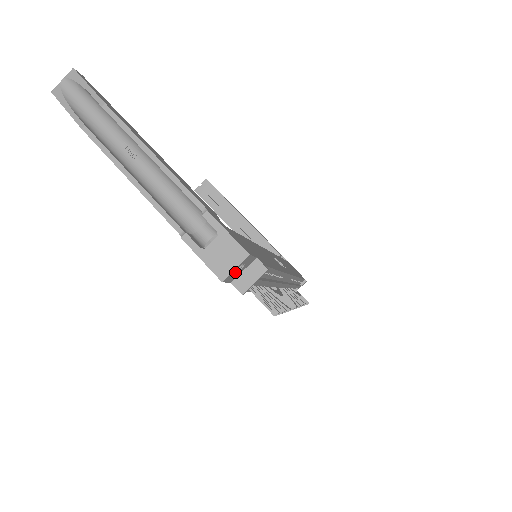
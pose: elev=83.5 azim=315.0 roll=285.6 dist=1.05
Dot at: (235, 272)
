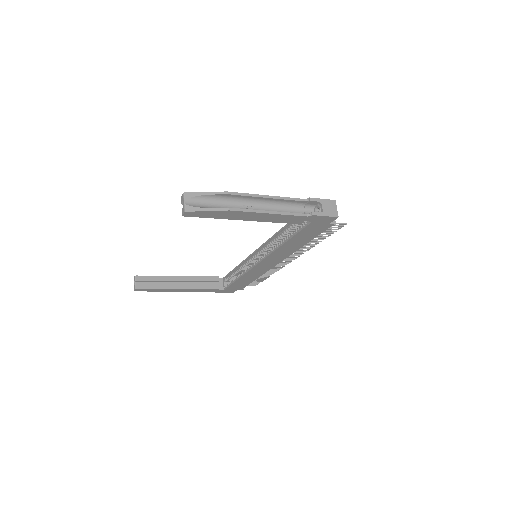
Dot at: occluded
